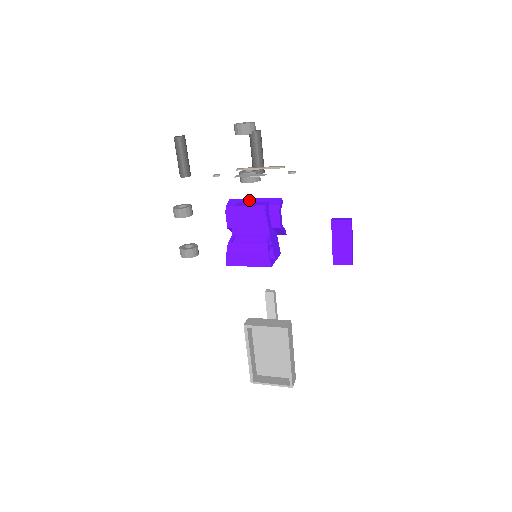
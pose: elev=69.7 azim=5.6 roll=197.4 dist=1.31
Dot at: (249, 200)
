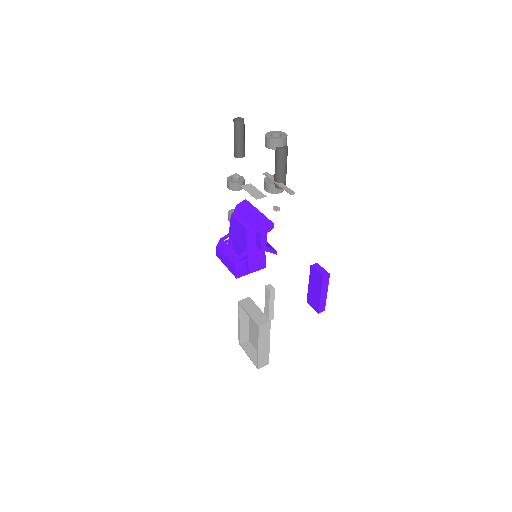
Dot at: (254, 210)
